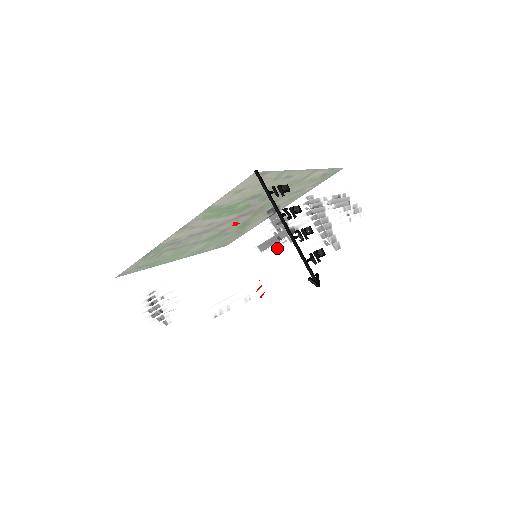
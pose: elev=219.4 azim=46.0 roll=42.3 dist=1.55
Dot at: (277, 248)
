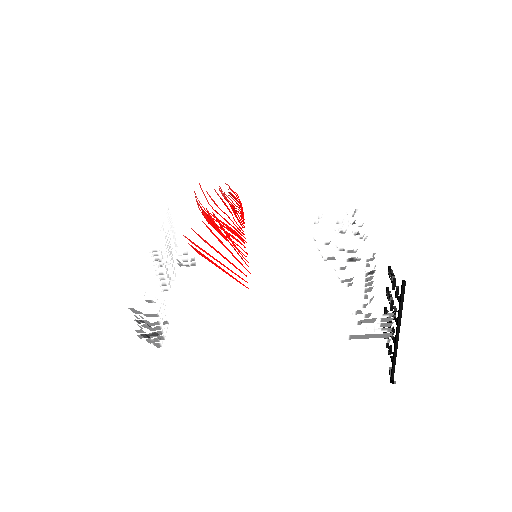
Dot at: occluded
